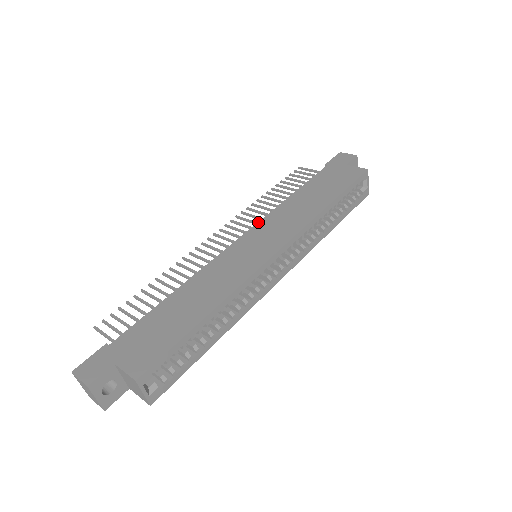
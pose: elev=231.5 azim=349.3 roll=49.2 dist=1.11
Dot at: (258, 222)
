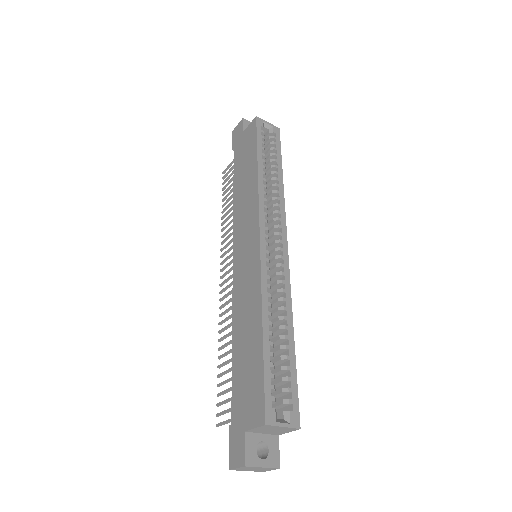
Dot at: (233, 236)
